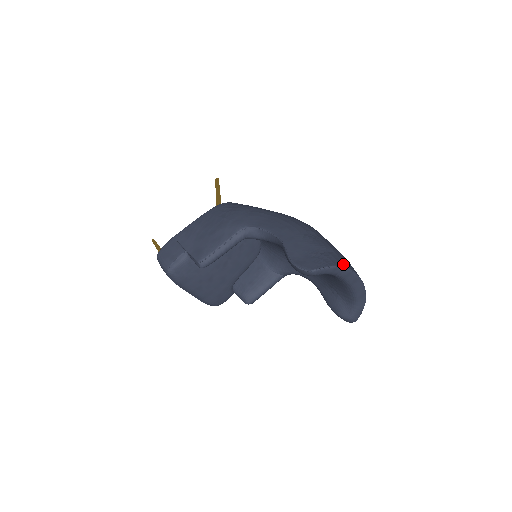
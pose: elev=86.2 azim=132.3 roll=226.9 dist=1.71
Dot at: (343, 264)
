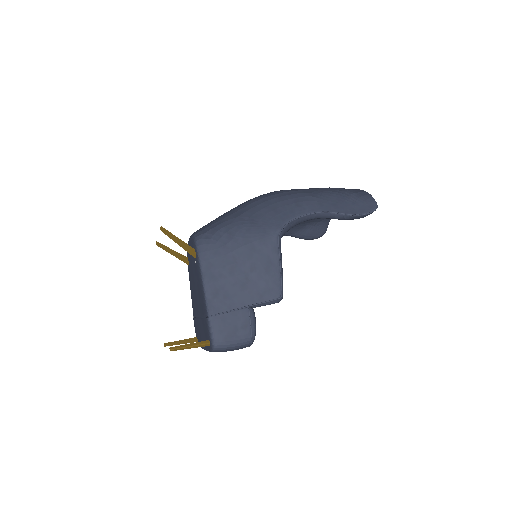
Dot at: occluded
